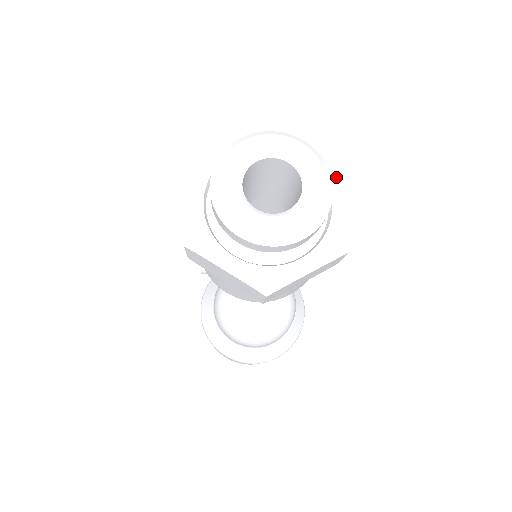
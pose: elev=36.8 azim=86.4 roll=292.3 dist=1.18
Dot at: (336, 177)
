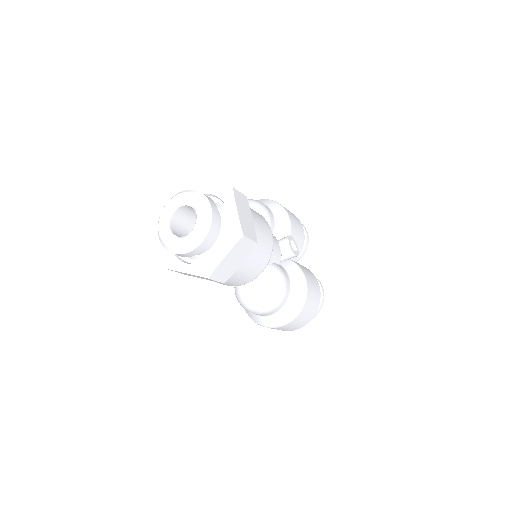
Dot at: (228, 197)
